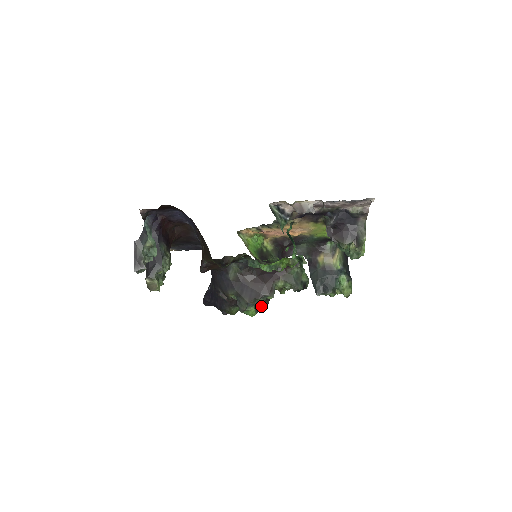
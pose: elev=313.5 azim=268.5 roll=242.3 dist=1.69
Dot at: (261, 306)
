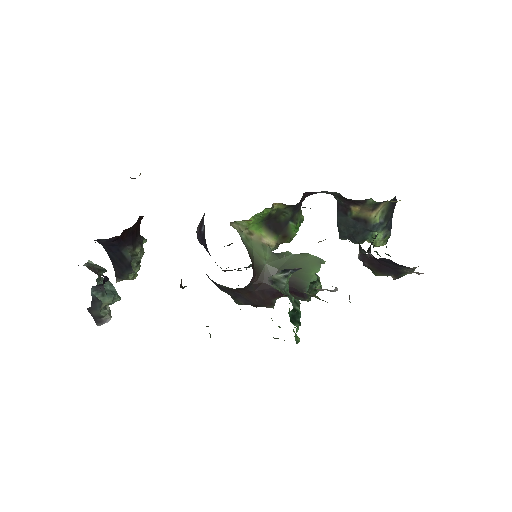
Dot at: occluded
